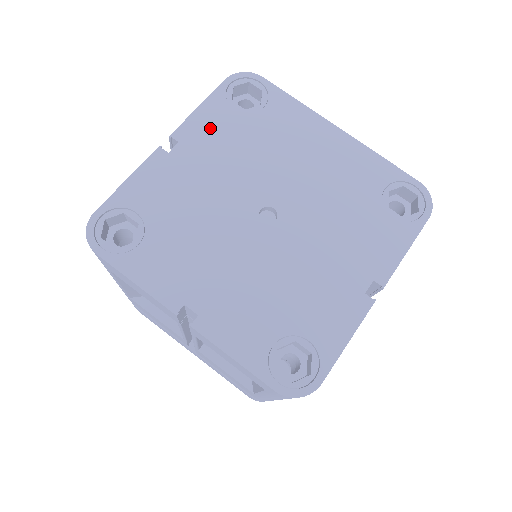
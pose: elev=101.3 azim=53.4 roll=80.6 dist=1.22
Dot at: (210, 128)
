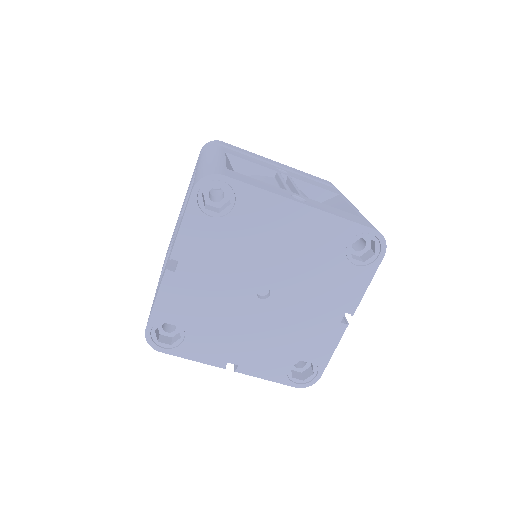
Dot at: (197, 241)
